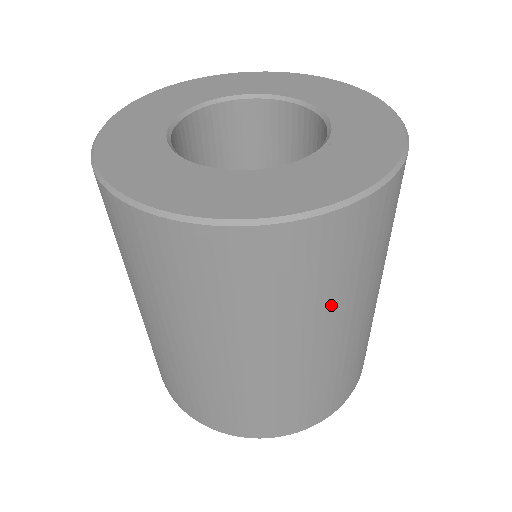
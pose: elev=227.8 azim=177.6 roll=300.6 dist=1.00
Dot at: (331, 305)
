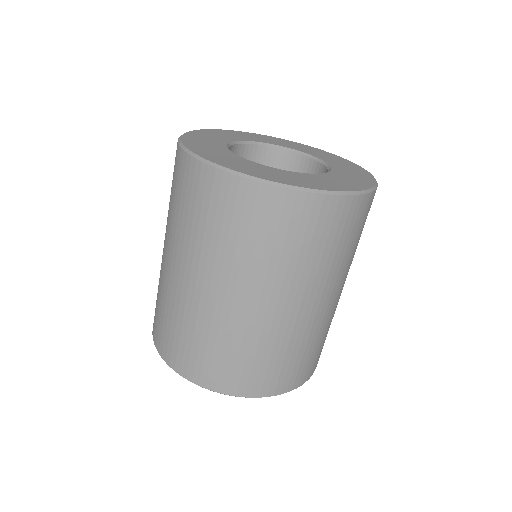
Dot at: occluded
